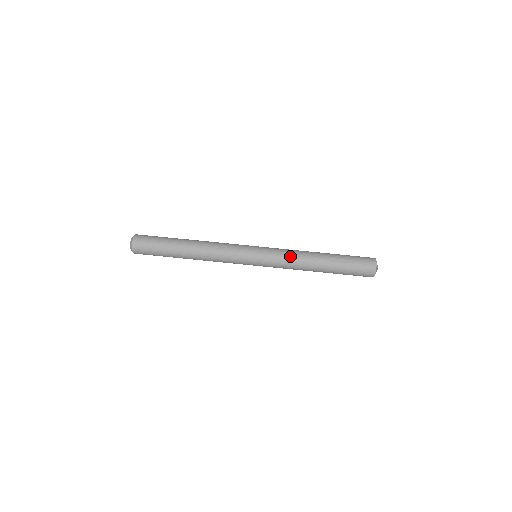
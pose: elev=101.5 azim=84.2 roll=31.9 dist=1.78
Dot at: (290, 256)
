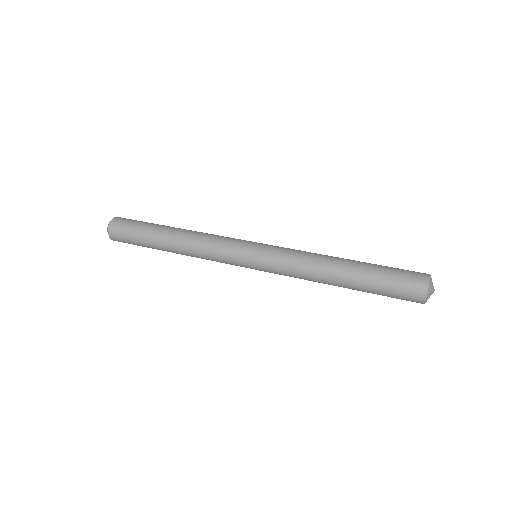
Dot at: occluded
